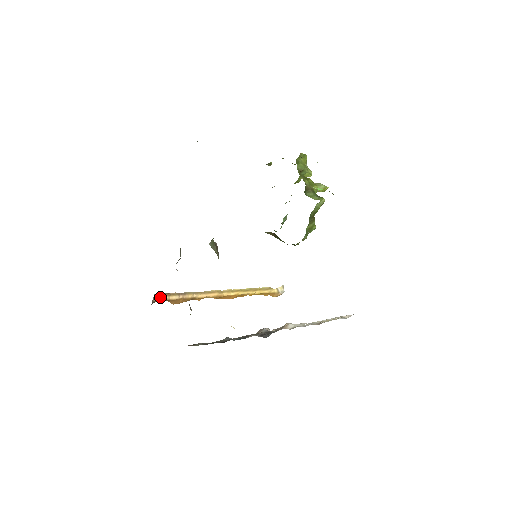
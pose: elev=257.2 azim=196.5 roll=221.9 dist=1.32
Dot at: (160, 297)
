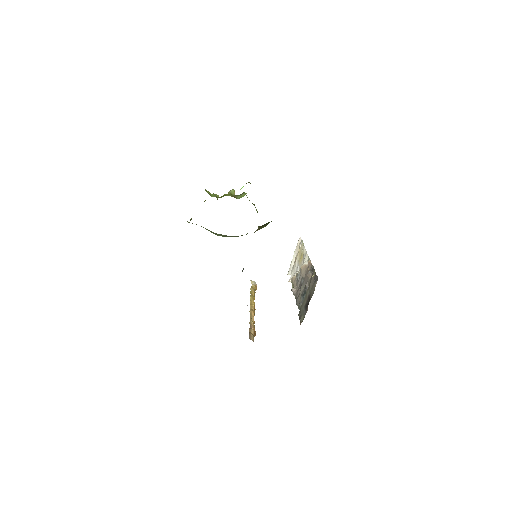
Dot at: (251, 338)
